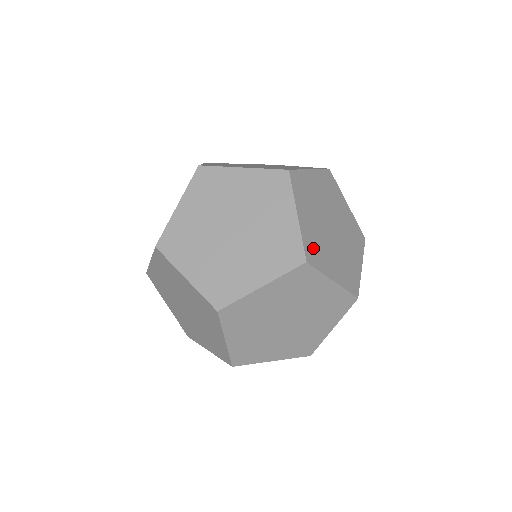
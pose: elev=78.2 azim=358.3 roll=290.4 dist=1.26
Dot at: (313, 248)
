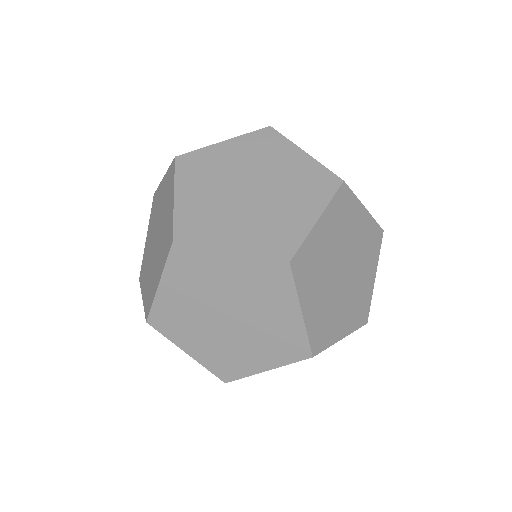
Dot at: (194, 224)
